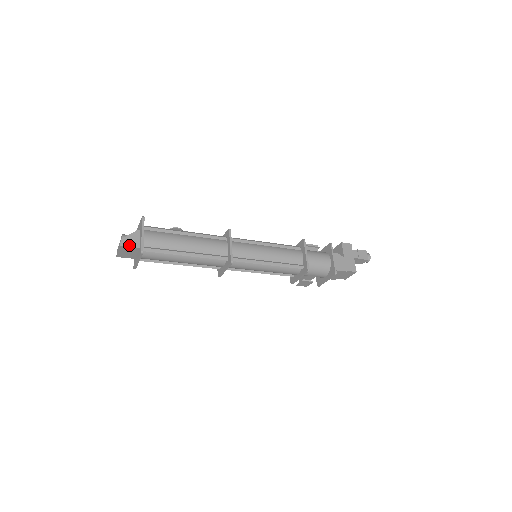
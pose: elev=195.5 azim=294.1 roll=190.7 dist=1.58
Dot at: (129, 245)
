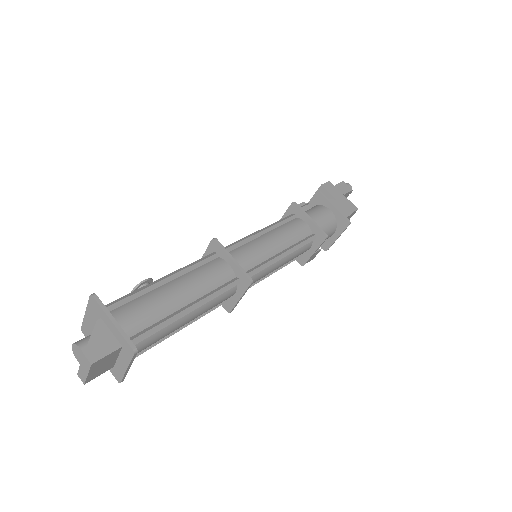
Dot at: (103, 354)
